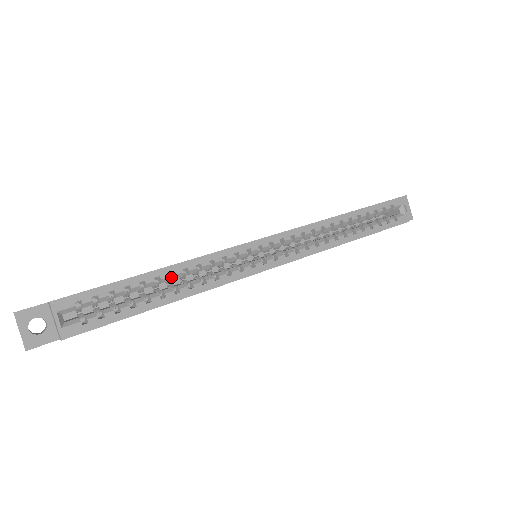
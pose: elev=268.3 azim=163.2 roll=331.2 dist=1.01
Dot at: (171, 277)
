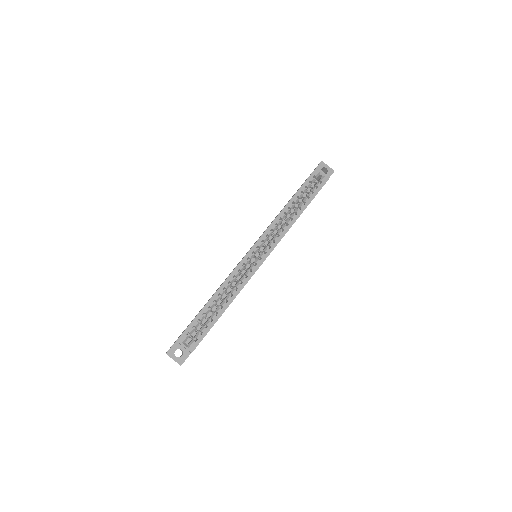
Dot at: (220, 296)
